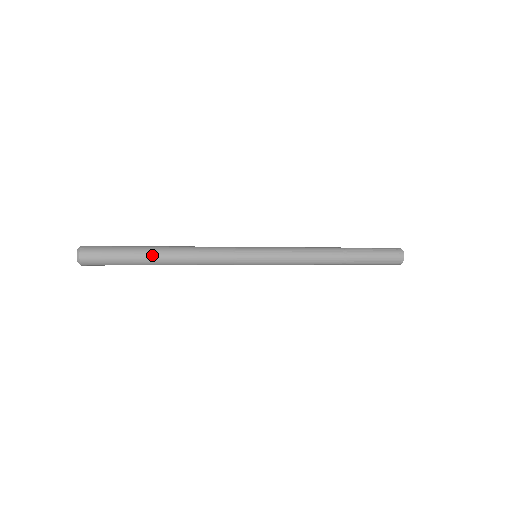
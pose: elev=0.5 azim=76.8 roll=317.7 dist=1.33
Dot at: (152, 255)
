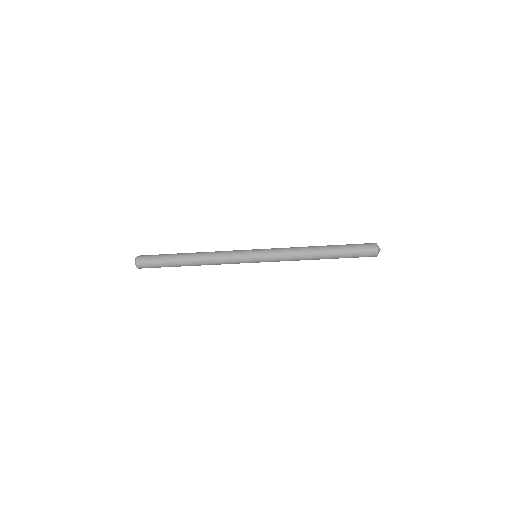
Dot at: (182, 253)
